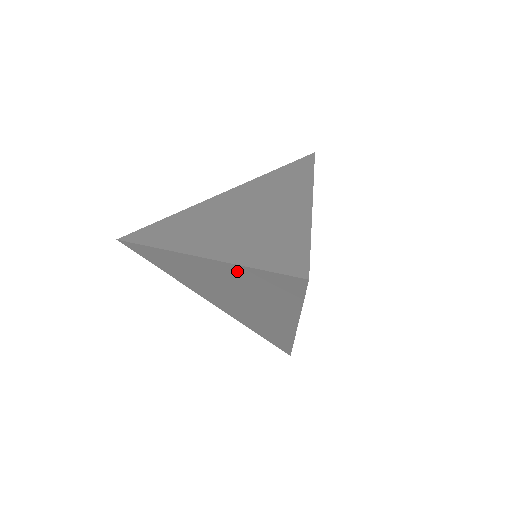
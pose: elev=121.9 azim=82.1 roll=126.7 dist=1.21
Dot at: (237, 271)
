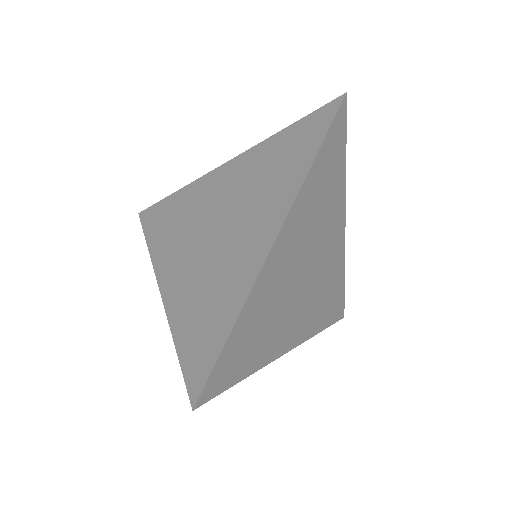
Dot at: (263, 151)
